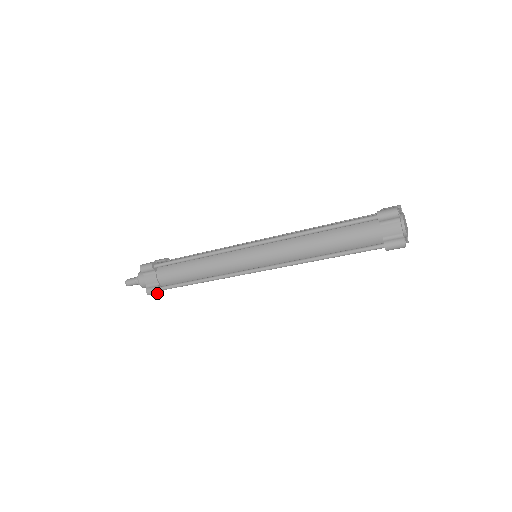
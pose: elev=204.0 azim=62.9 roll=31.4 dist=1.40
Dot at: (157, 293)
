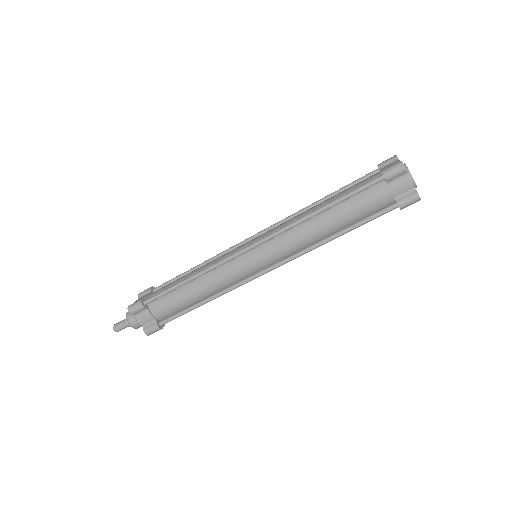
Dot at: (138, 304)
